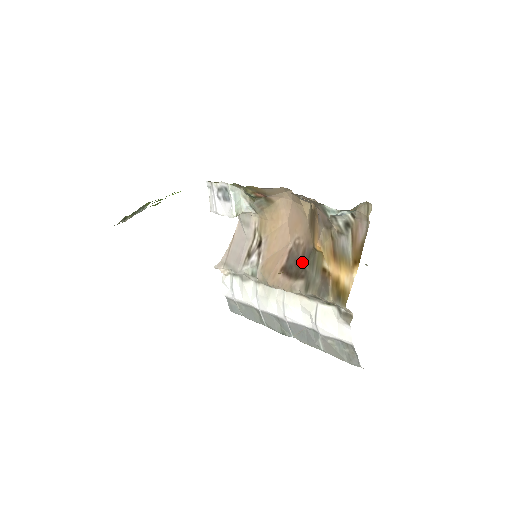
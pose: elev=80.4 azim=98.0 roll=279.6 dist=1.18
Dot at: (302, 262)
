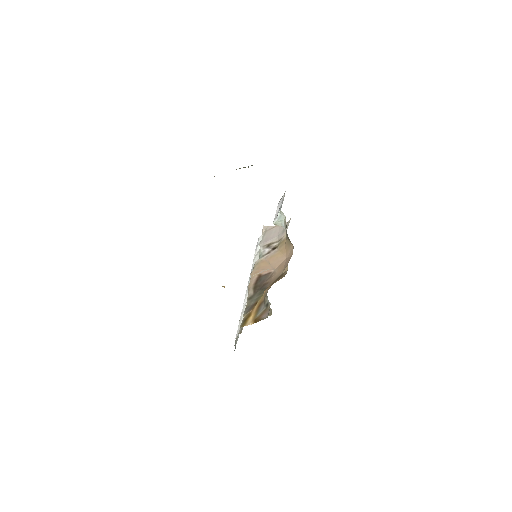
Dot at: (262, 286)
